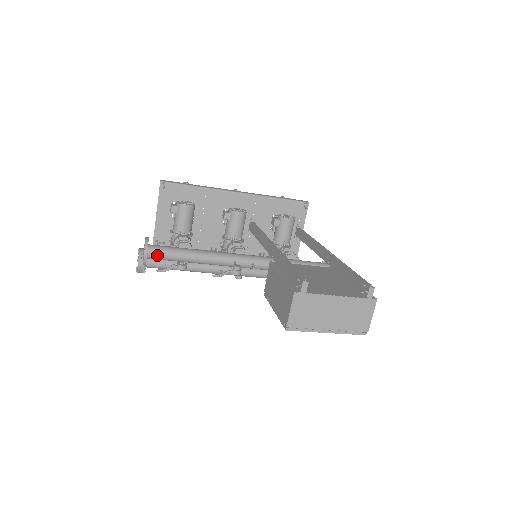
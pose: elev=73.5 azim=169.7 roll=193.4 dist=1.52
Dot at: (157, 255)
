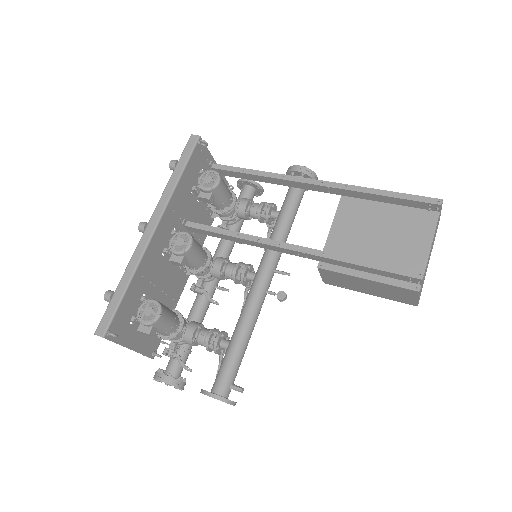
Dot at: (240, 390)
